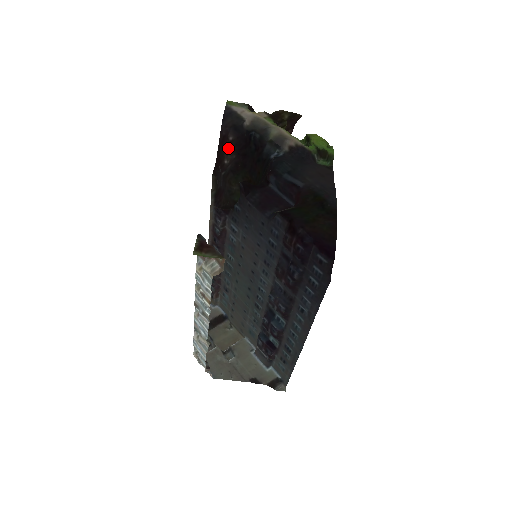
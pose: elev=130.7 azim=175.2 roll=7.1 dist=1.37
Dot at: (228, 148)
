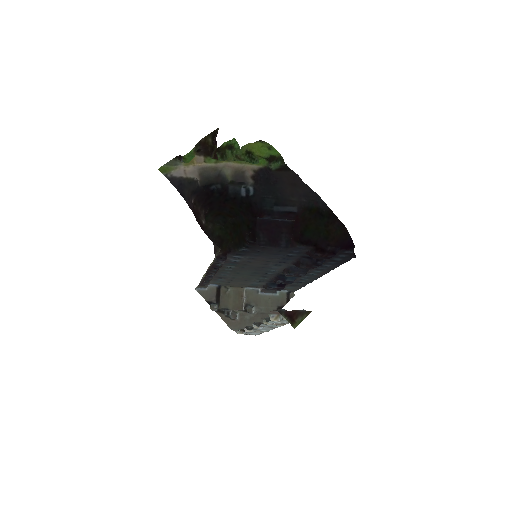
Dot at: (197, 211)
